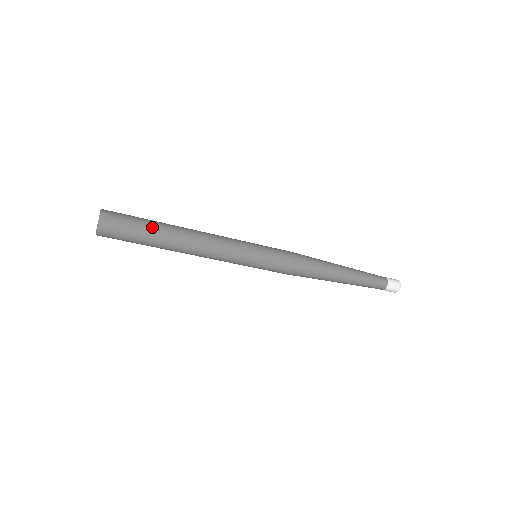
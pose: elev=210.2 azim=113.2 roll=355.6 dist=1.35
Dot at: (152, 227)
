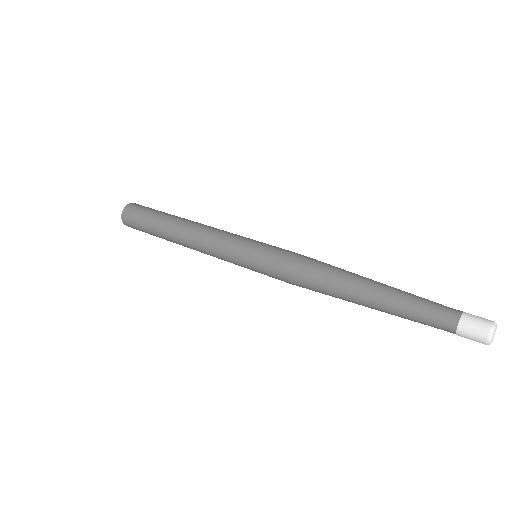
Dot at: (157, 236)
